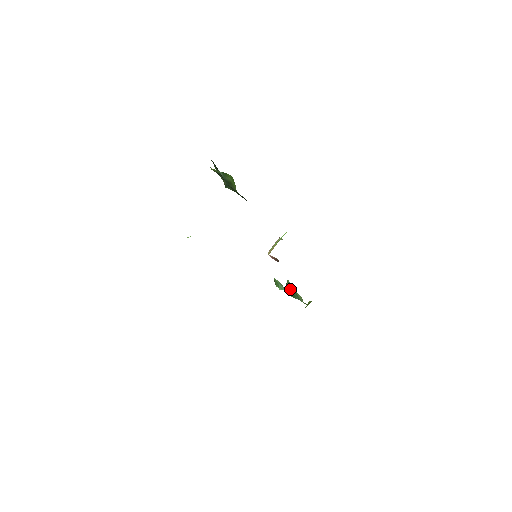
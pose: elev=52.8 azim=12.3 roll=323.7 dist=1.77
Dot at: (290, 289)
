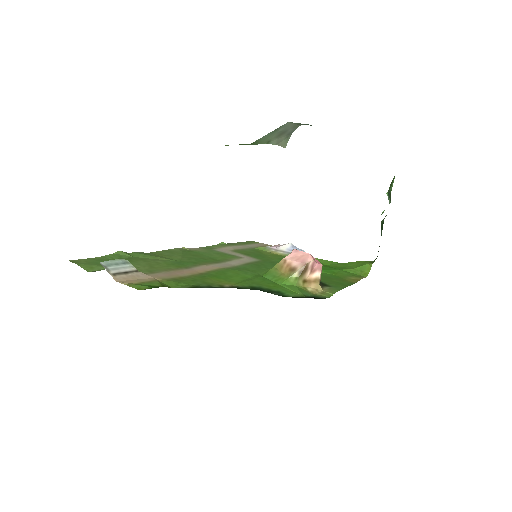
Dot at: occluded
